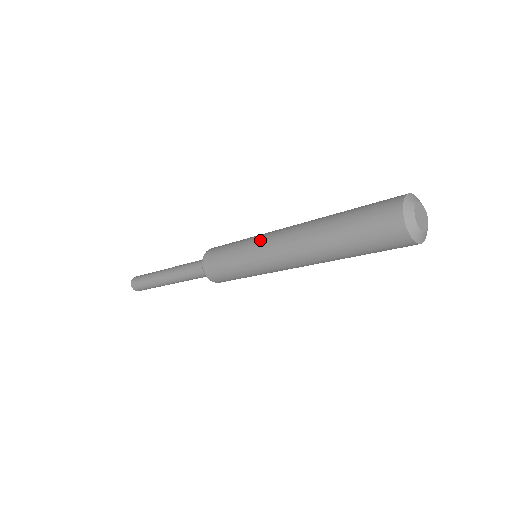
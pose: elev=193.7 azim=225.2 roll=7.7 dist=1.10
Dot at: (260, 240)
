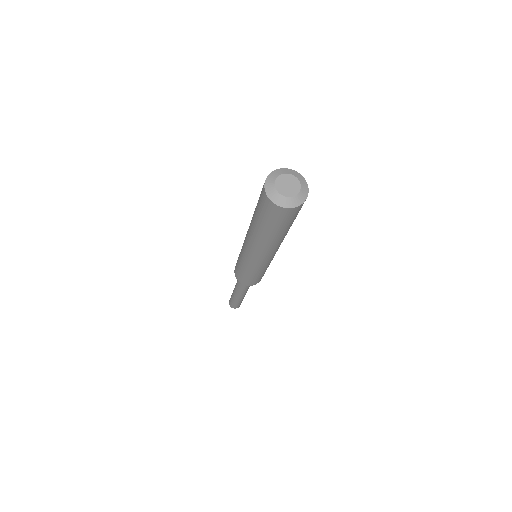
Dot at: occluded
